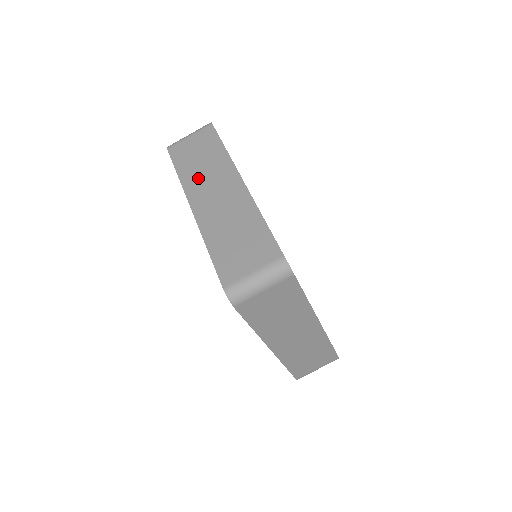
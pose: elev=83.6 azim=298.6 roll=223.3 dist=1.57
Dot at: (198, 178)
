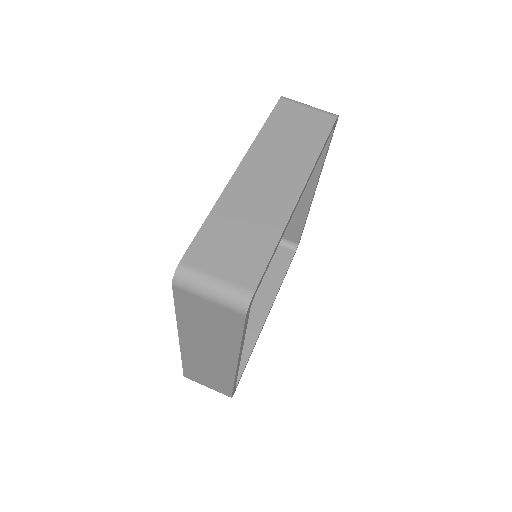
Dot at: (273, 149)
